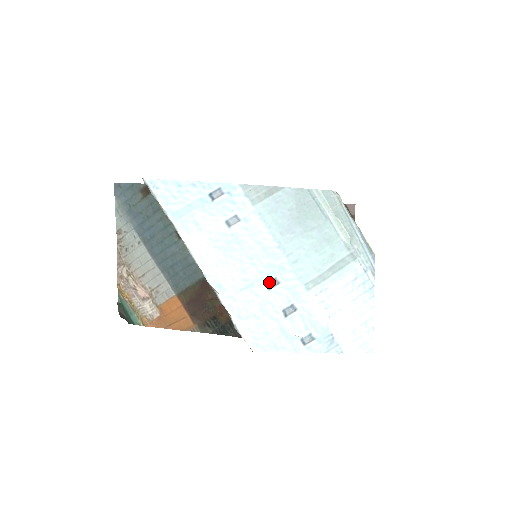
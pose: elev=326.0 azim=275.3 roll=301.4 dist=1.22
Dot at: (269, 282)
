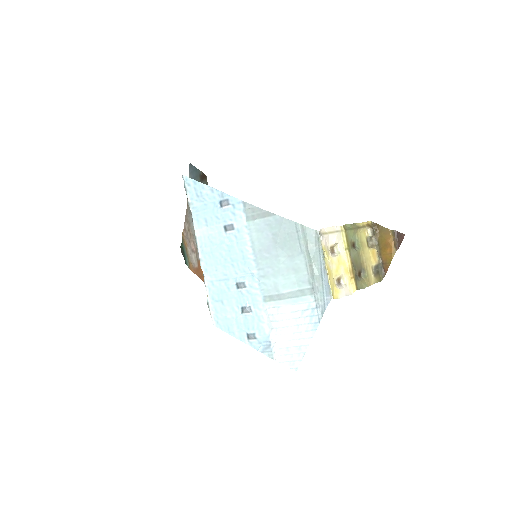
Dot at: (239, 283)
